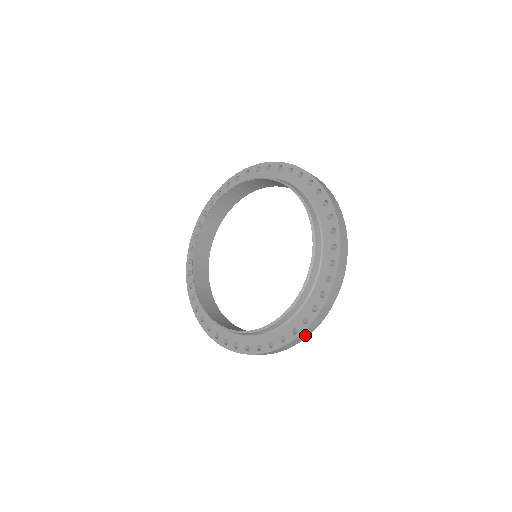
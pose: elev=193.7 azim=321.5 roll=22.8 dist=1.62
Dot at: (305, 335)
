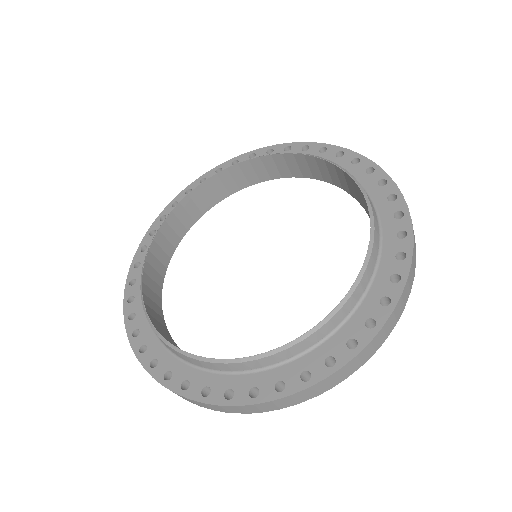
Dot at: (266, 407)
